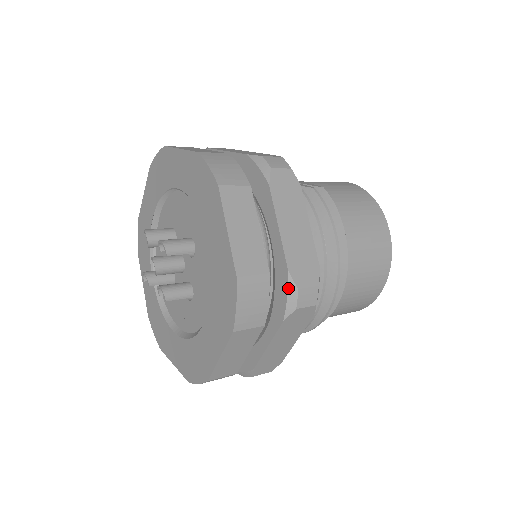
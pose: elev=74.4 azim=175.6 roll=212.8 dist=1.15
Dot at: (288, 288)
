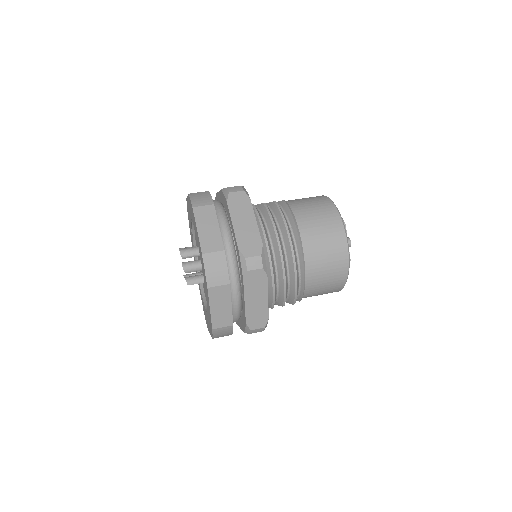
Dot at: (240, 259)
